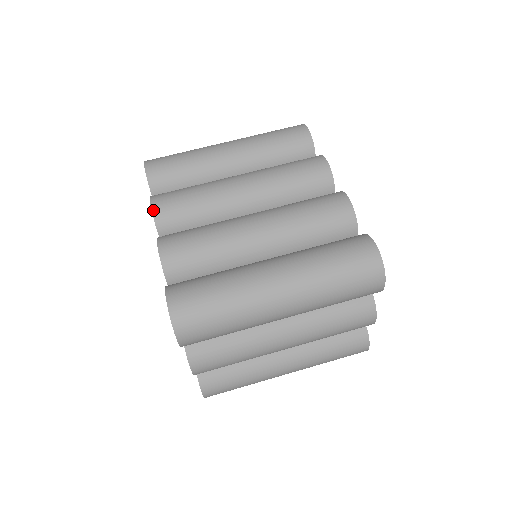
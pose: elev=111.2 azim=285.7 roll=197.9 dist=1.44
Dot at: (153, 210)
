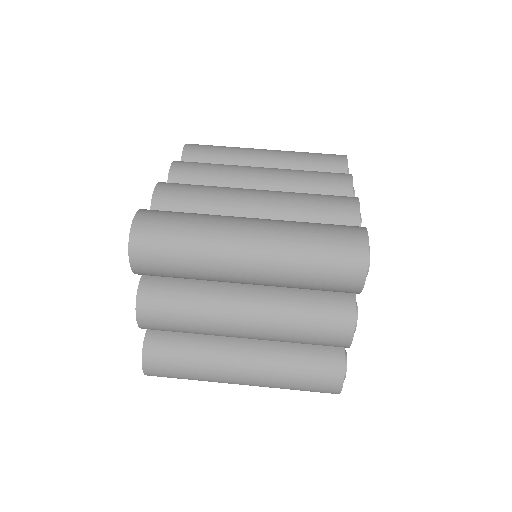
Dot at: (172, 166)
